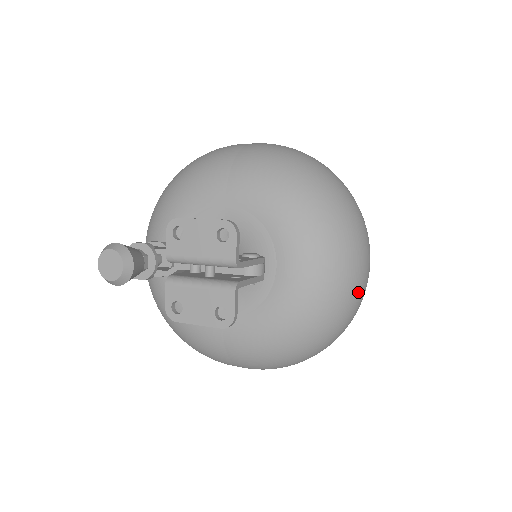
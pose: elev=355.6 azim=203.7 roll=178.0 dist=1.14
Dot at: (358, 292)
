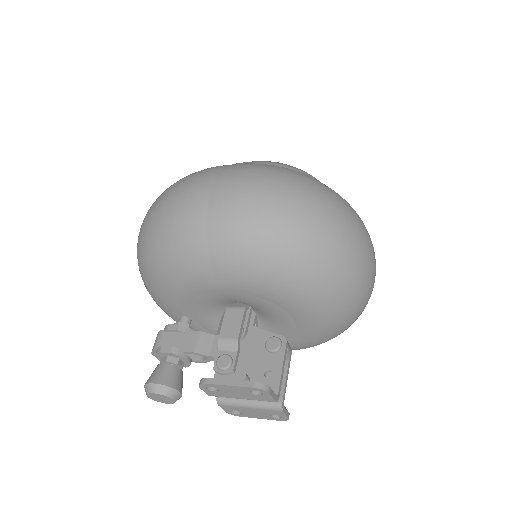
Dot at: (371, 293)
